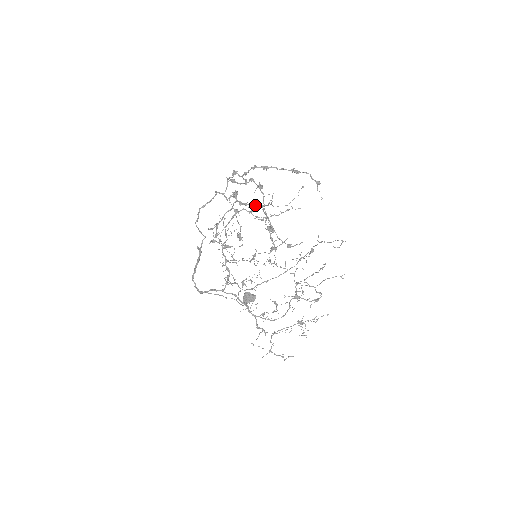
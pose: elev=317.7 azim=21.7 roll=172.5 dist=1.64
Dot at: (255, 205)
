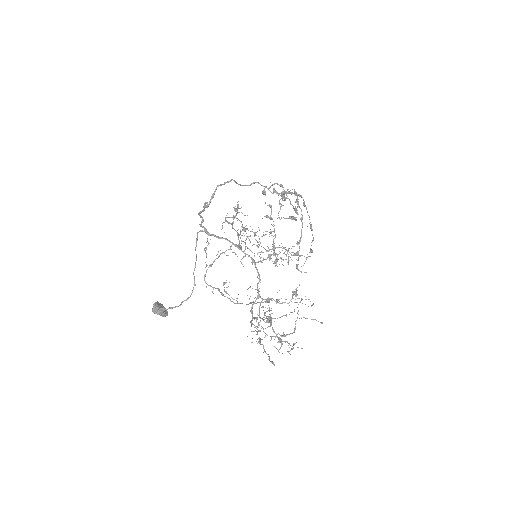
Dot at: occluded
